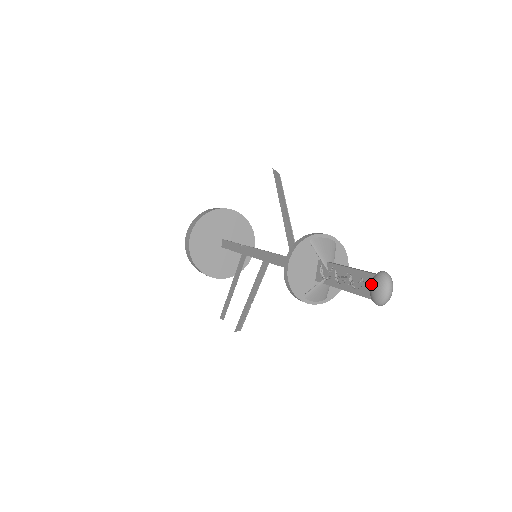
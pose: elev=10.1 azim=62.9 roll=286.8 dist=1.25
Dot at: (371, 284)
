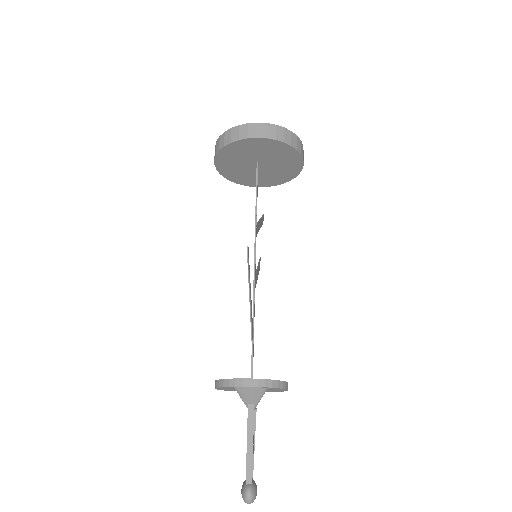
Dot at: occluded
